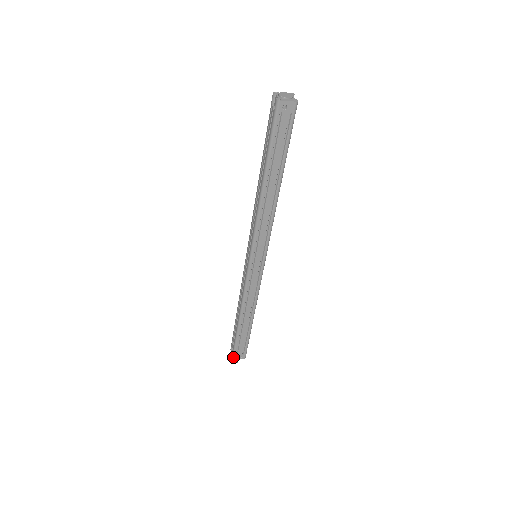
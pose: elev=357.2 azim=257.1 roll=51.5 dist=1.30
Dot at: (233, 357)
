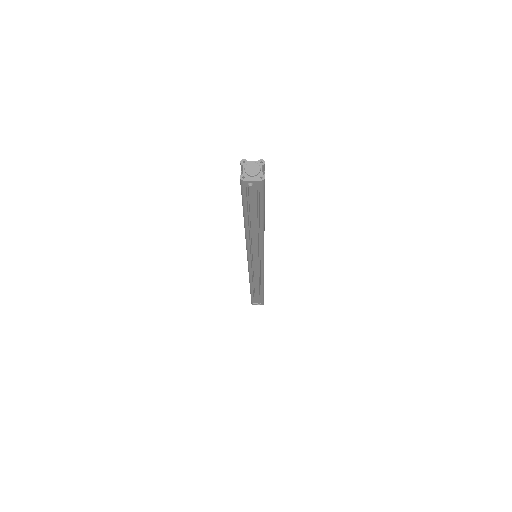
Dot at: (252, 304)
